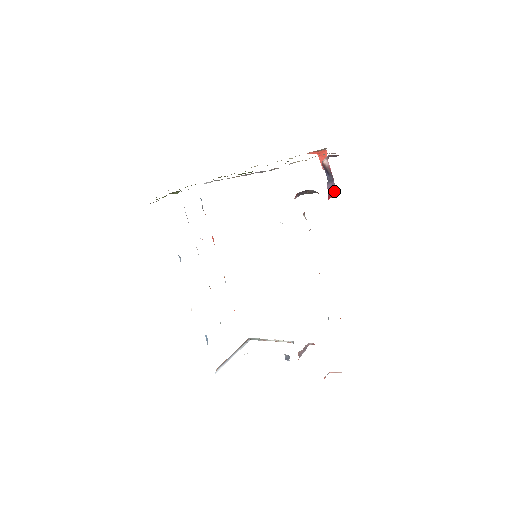
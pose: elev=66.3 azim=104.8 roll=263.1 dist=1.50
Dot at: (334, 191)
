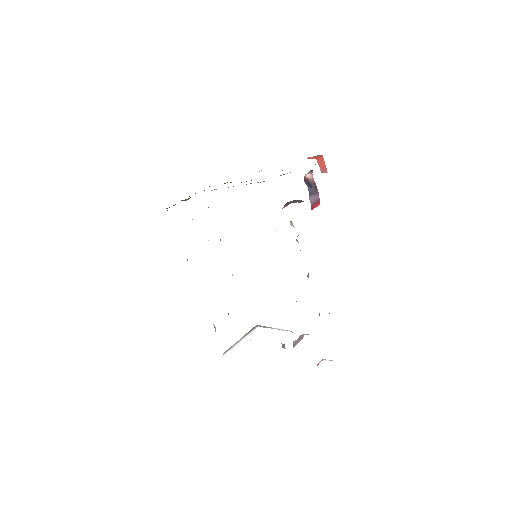
Dot at: (319, 201)
